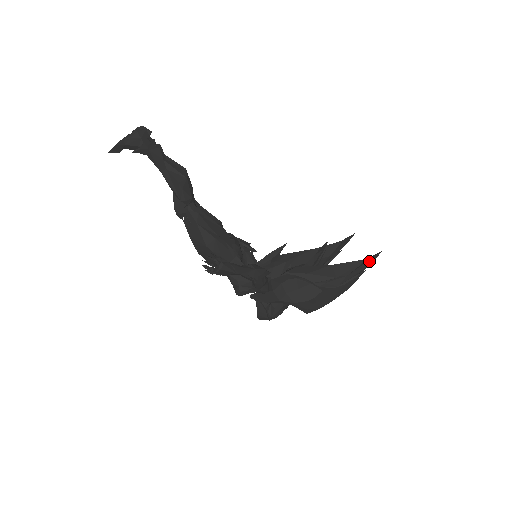
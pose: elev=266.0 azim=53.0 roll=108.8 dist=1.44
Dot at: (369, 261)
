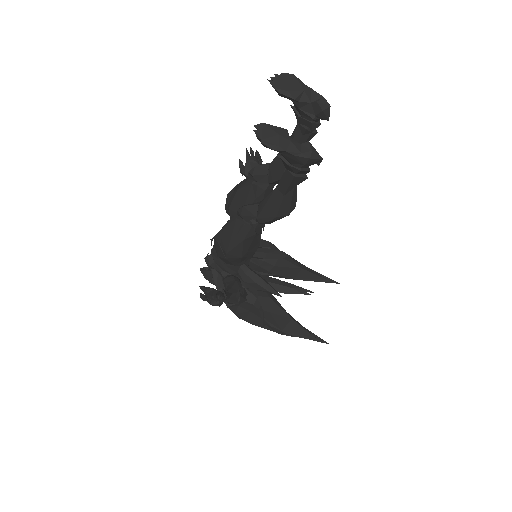
Dot at: (315, 340)
